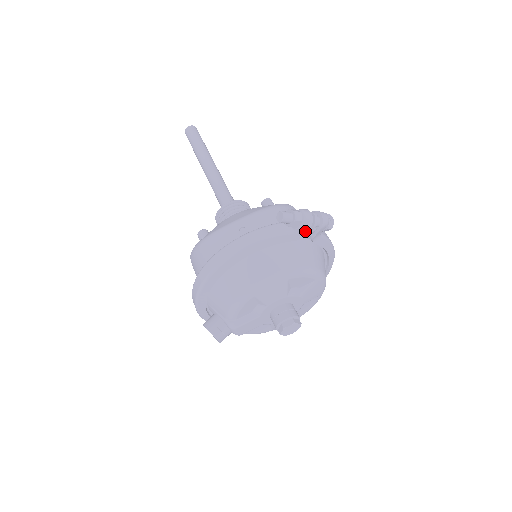
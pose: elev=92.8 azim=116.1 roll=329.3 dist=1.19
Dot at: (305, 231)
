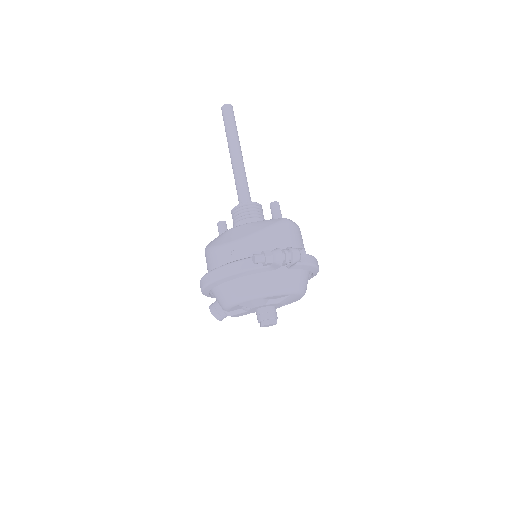
Dot at: (277, 267)
